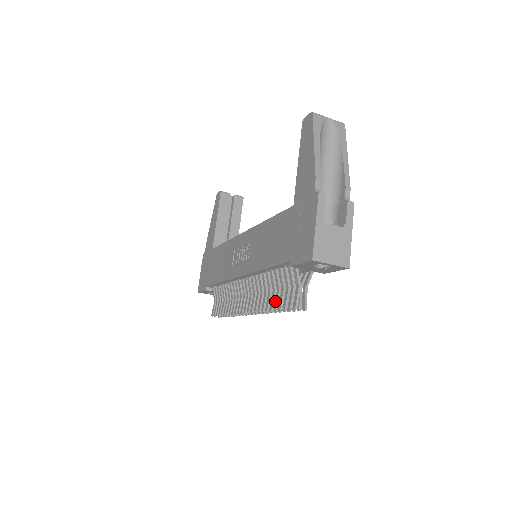
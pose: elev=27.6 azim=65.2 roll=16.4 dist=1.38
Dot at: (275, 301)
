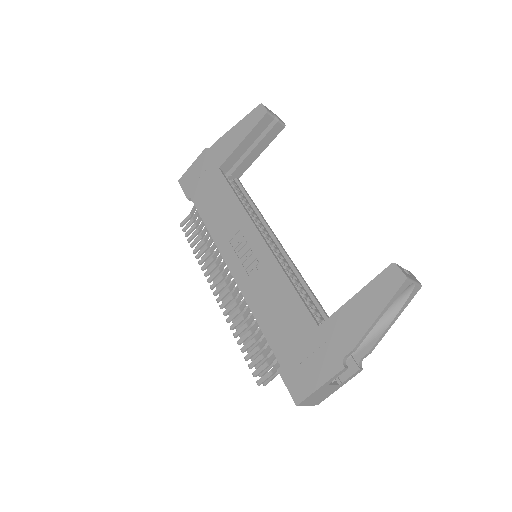
Dot at: (246, 345)
